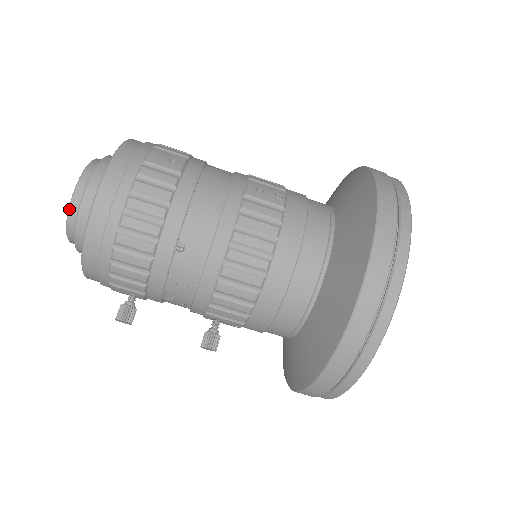
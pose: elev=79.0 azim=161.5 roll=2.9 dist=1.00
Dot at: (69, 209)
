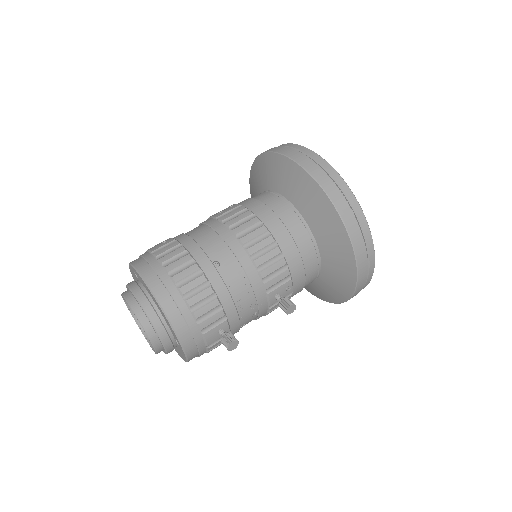
Dot at: (138, 319)
